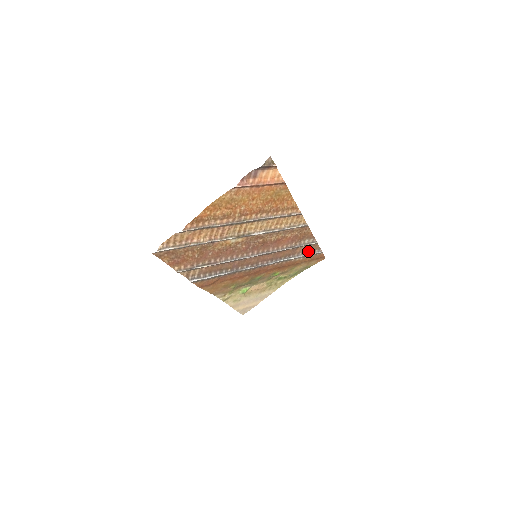
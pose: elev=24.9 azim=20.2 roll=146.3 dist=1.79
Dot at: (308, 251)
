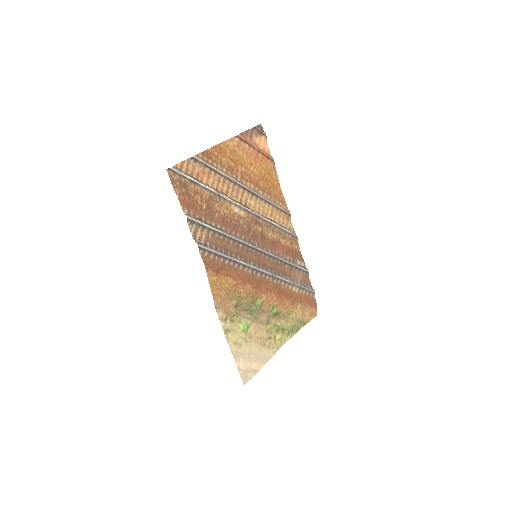
Dot at: (301, 283)
